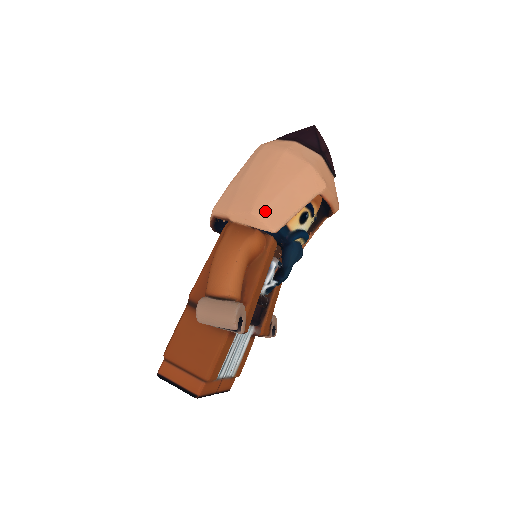
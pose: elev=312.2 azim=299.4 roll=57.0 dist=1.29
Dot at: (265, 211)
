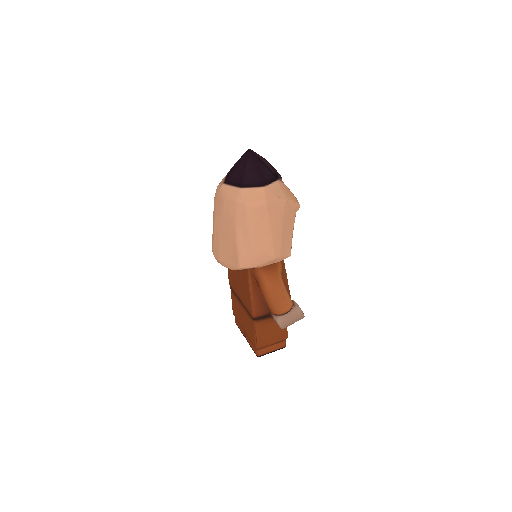
Dot at: (282, 251)
